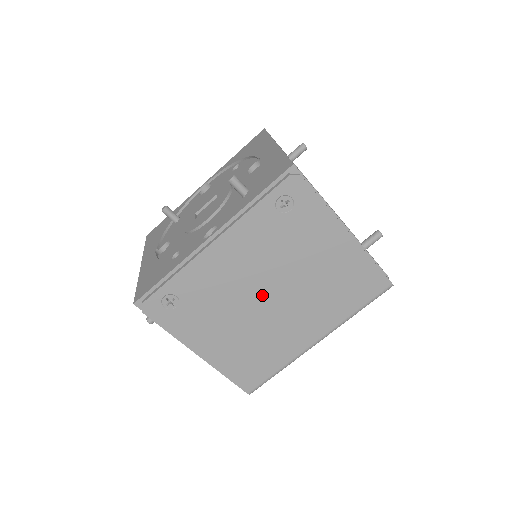
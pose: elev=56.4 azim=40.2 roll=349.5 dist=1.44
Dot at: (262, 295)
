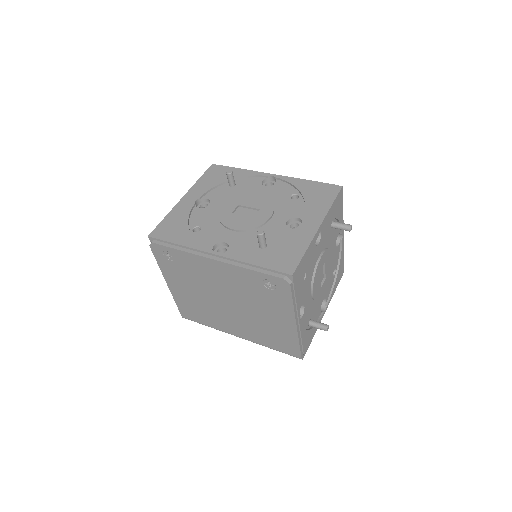
Dot at: (223, 298)
